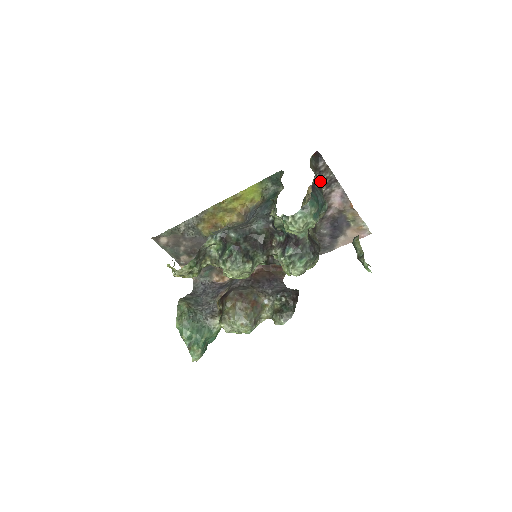
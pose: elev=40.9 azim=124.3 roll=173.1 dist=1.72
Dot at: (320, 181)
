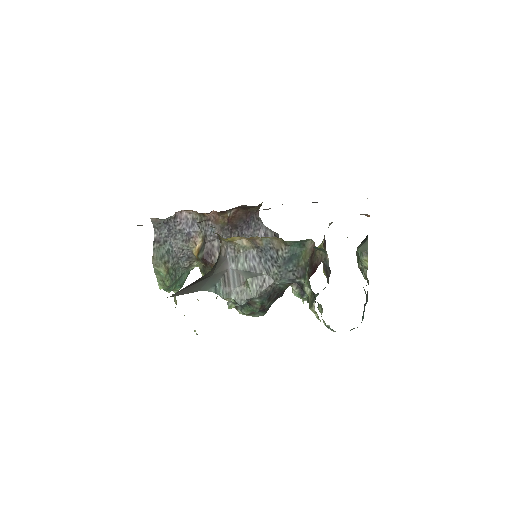
Dot at: occluded
